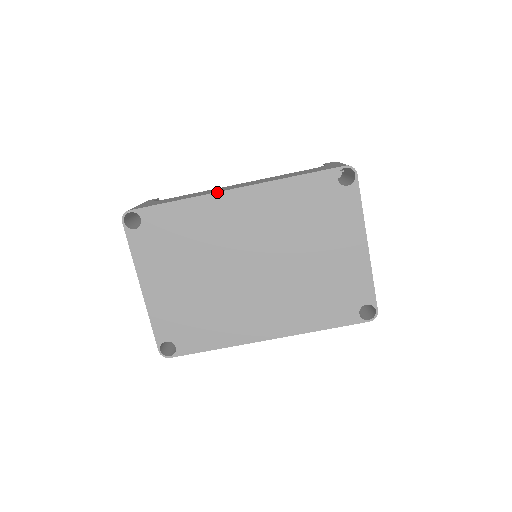
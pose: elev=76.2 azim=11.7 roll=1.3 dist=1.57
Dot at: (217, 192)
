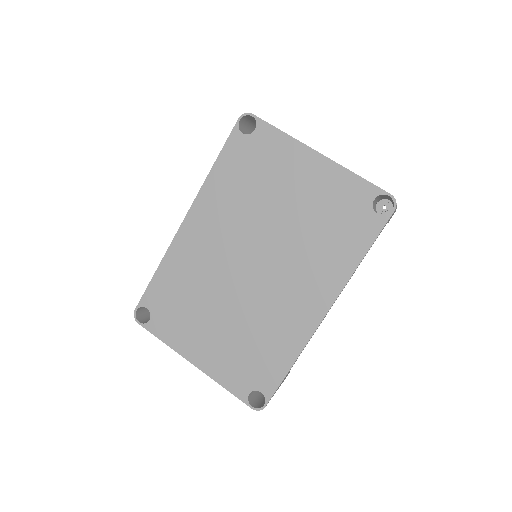
Dot at: (175, 235)
